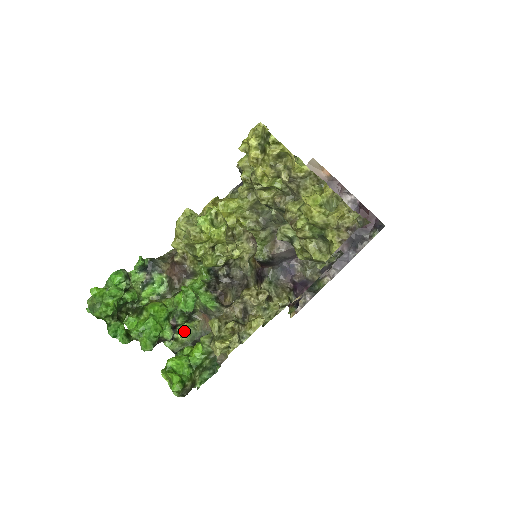
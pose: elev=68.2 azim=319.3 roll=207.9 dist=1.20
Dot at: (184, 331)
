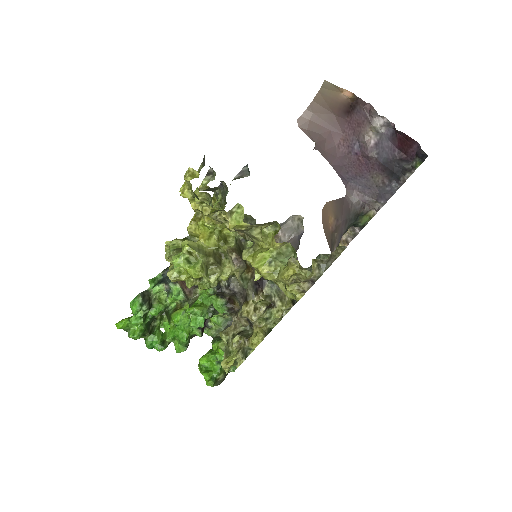
Dot at: (214, 321)
